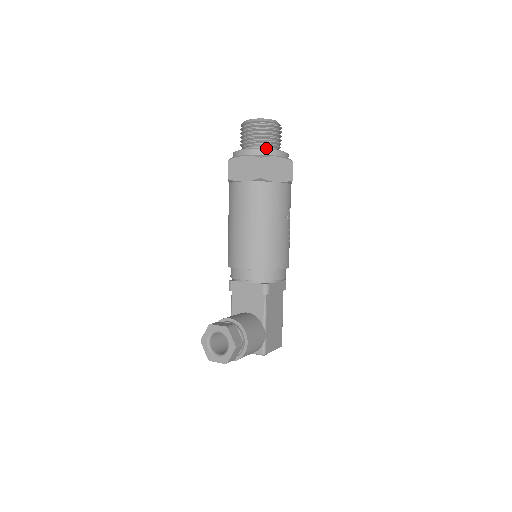
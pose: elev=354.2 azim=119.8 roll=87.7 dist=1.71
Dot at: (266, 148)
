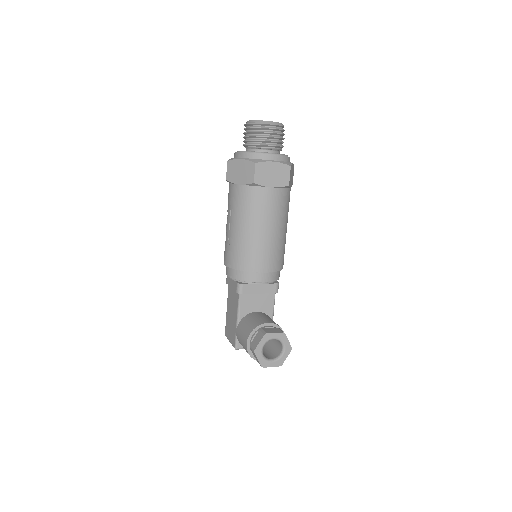
Dot at: occluded
